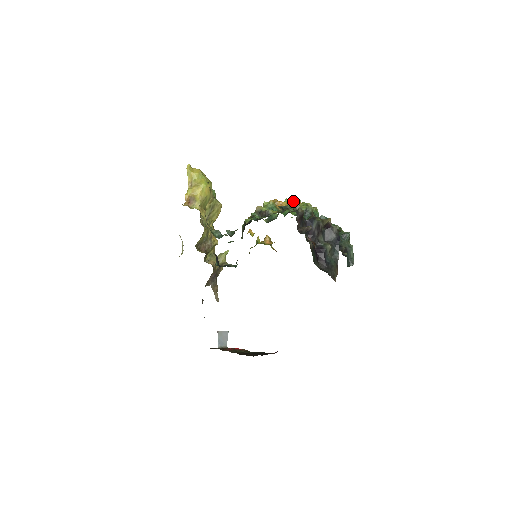
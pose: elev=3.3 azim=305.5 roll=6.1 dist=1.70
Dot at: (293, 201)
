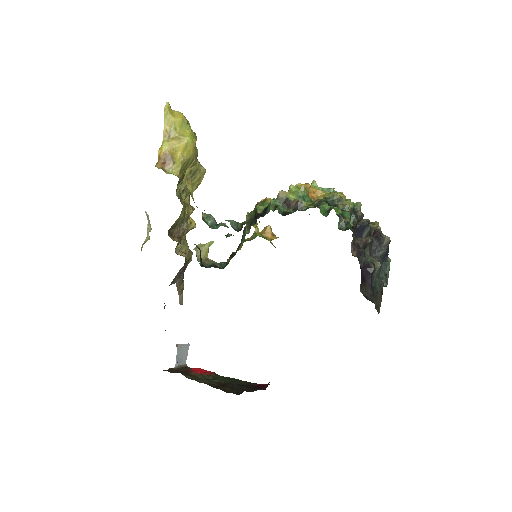
Dot at: occluded
